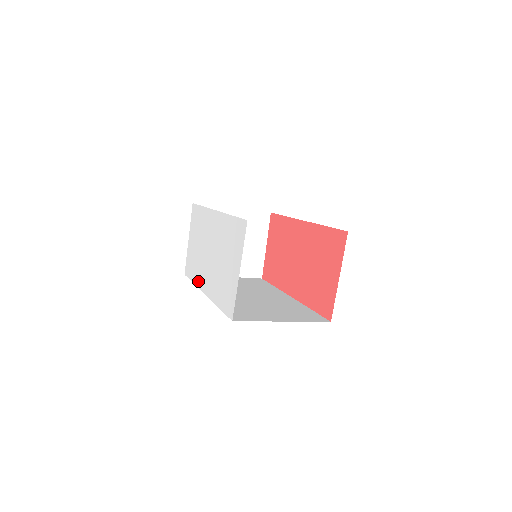
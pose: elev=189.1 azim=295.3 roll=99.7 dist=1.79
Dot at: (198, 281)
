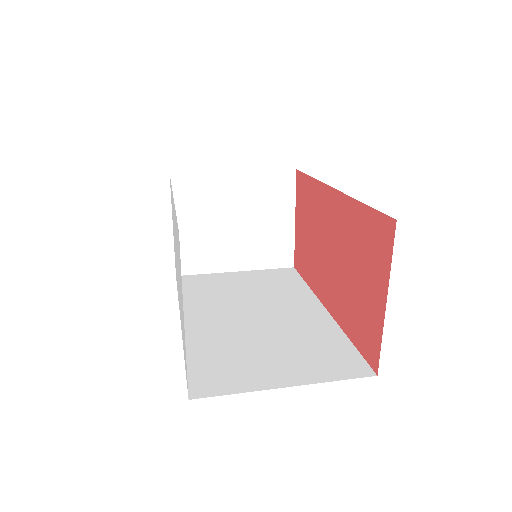
Dot at: (178, 297)
